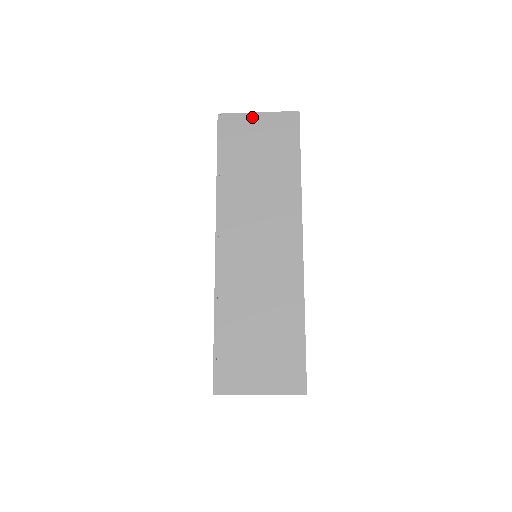
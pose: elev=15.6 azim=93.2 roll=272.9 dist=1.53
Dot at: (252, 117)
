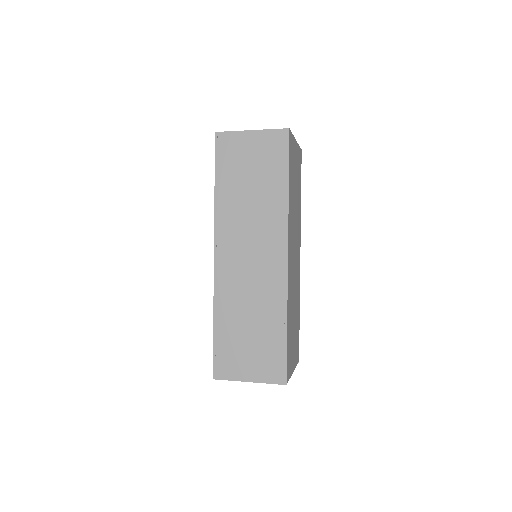
Dot at: (246, 135)
